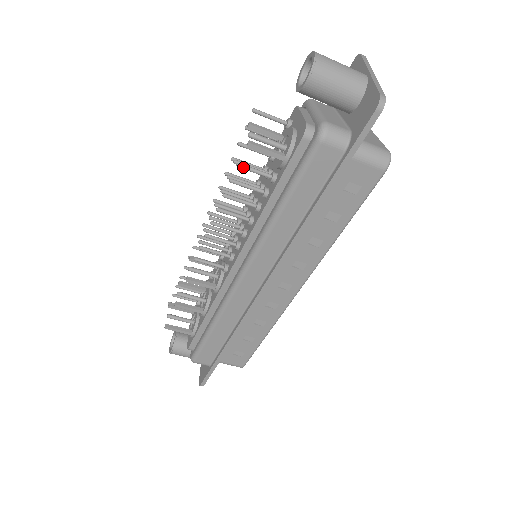
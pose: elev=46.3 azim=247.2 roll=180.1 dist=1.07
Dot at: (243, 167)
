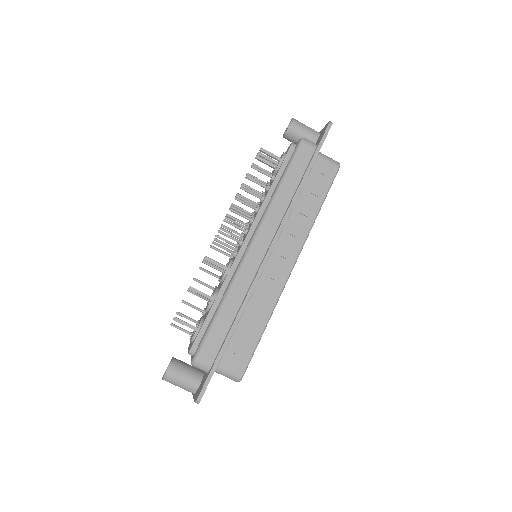
Dot at: (255, 167)
